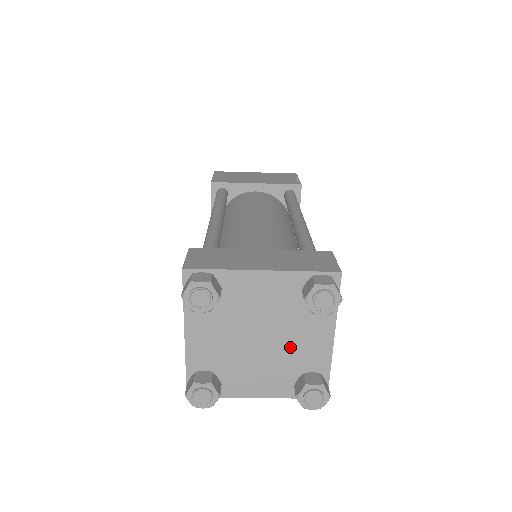
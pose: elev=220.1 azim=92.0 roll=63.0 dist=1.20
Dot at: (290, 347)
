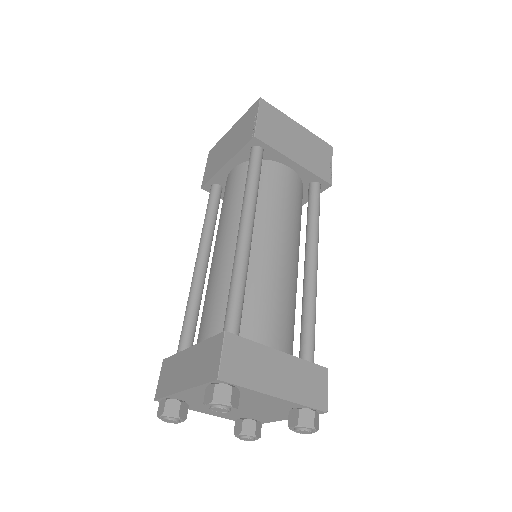
Dot at: (260, 405)
